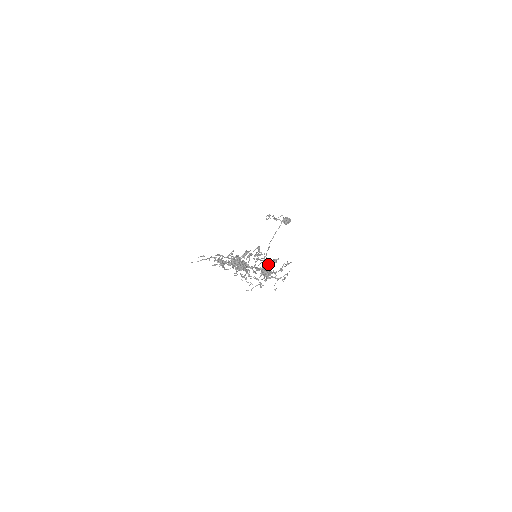
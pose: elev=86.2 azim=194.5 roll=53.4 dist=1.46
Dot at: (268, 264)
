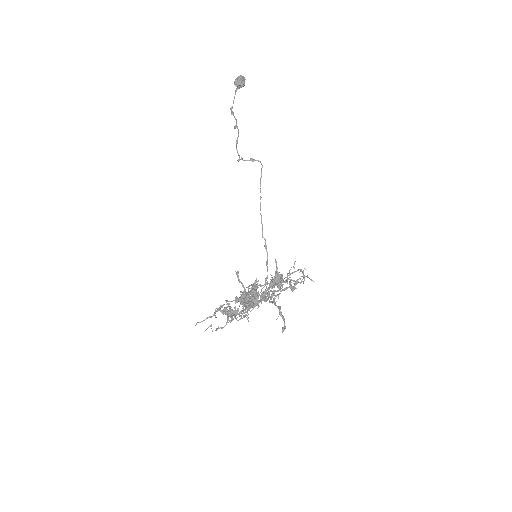
Dot at: (276, 268)
